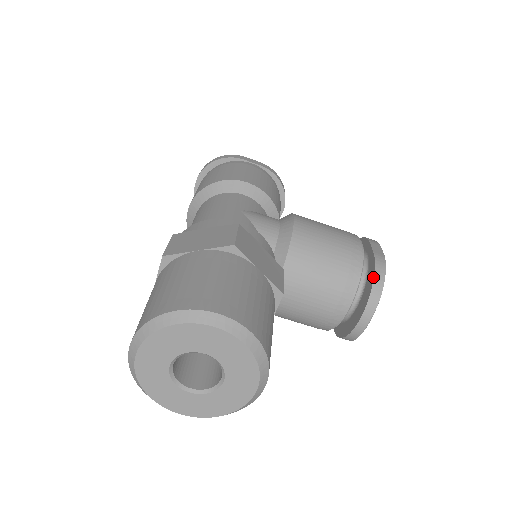
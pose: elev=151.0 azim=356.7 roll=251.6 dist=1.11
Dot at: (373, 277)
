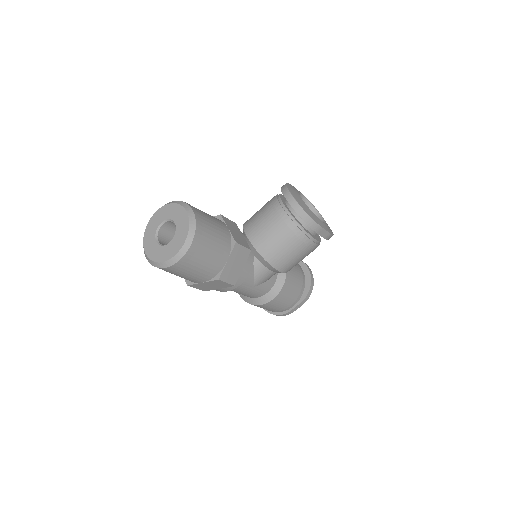
Dot at: occluded
